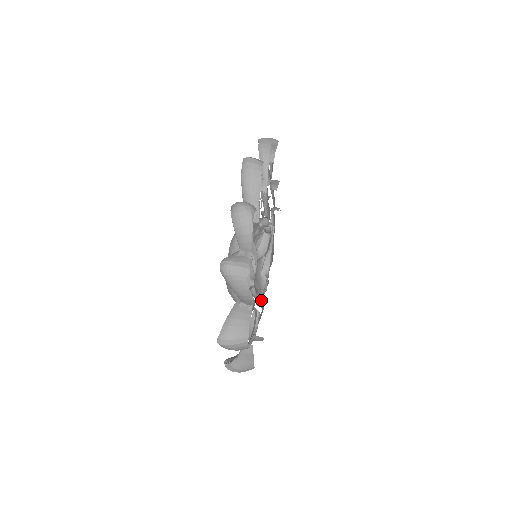
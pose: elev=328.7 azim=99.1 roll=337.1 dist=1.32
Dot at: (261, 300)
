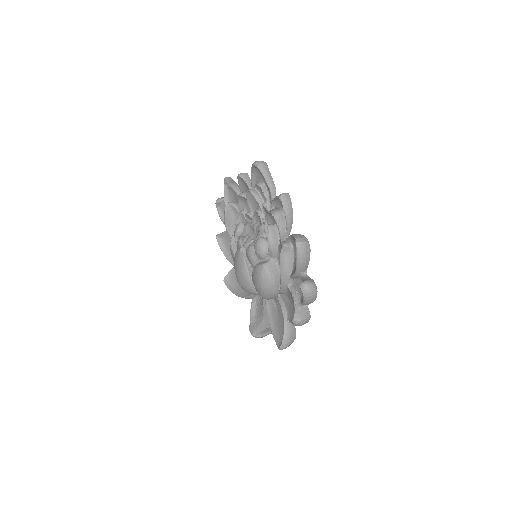
Dot at: occluded
